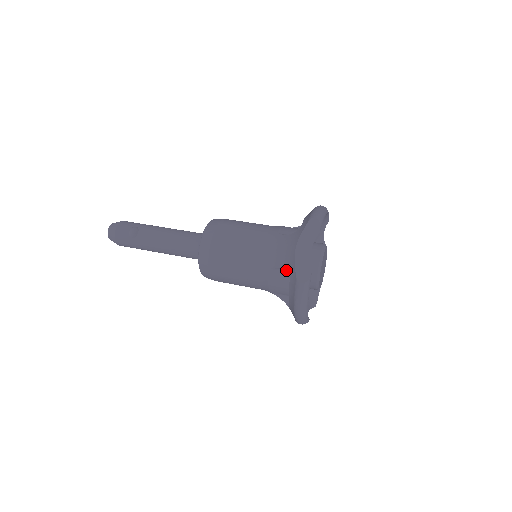
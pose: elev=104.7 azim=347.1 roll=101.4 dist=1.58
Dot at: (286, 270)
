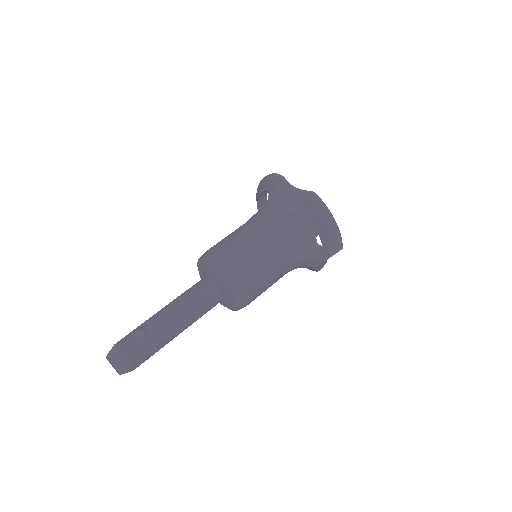
Dot at: (294, 213)
